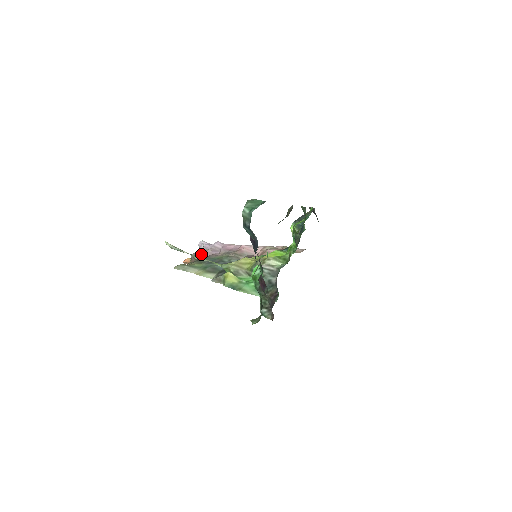
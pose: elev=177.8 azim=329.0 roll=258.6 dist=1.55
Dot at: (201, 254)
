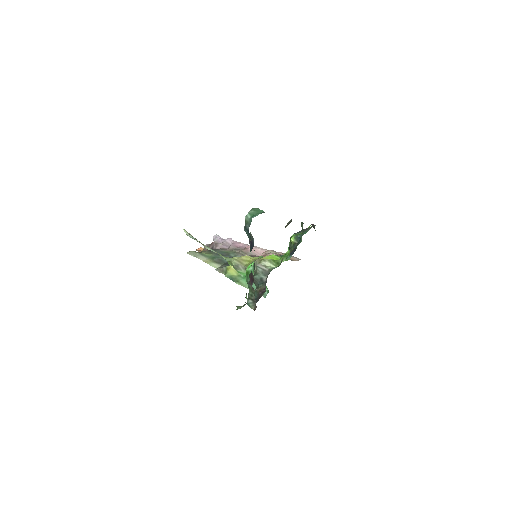
Dot at: (213, 246)
